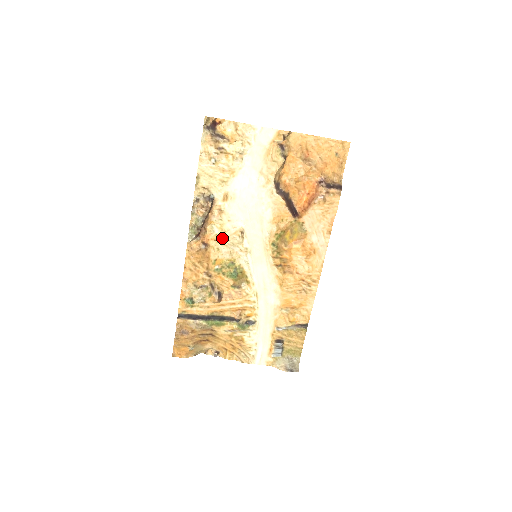
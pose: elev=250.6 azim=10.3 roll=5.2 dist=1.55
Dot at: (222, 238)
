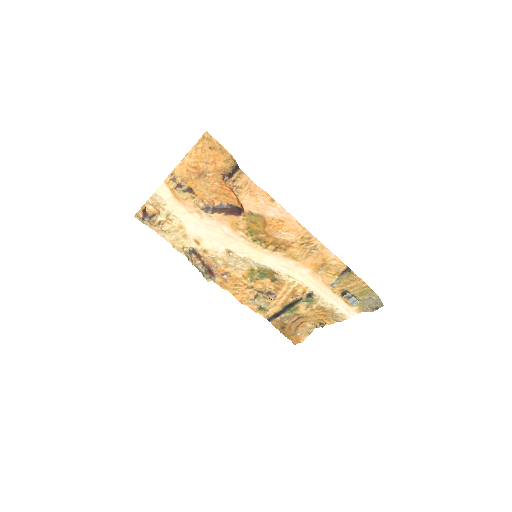
Dot at: (227, 263)
